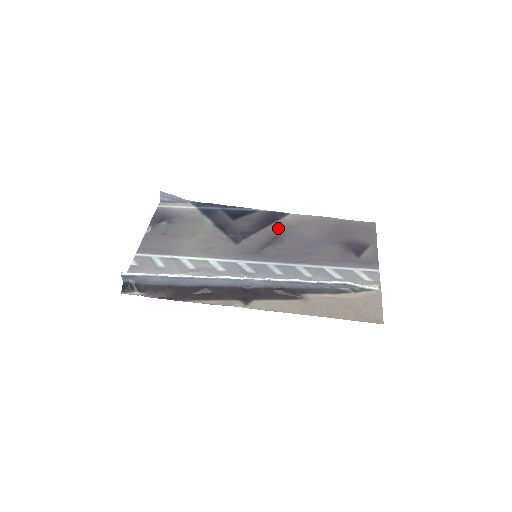
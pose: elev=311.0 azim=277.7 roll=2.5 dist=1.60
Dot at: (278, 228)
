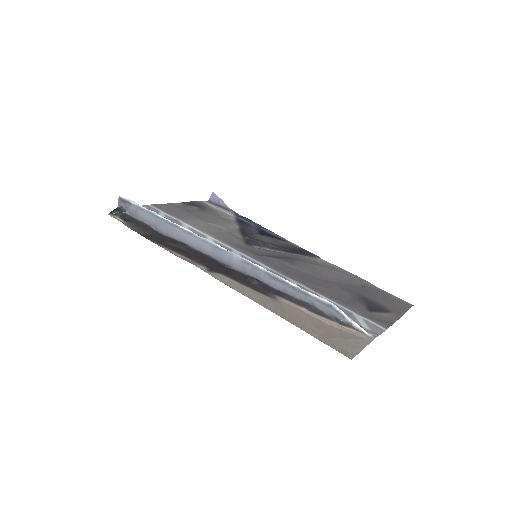
Dot at: (299, 257)
